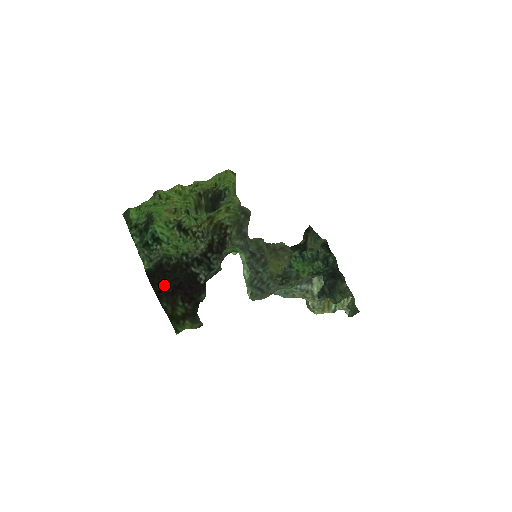
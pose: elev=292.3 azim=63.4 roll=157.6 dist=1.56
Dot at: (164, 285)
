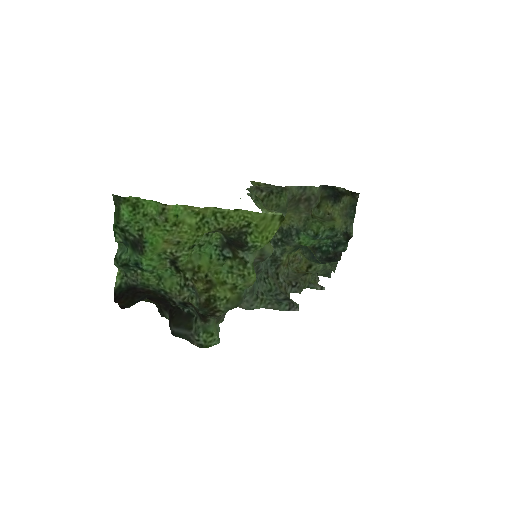
Dot at: (130, 304)
